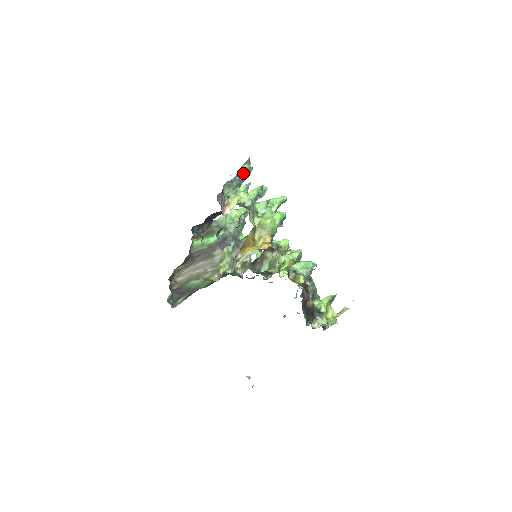
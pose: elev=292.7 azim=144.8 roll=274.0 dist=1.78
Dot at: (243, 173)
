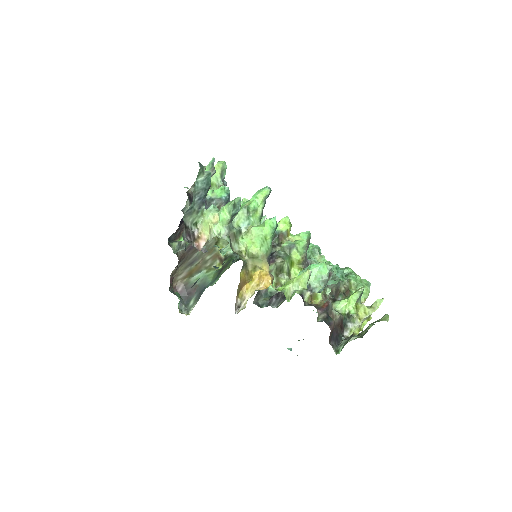
Dot at: (201, 189)
